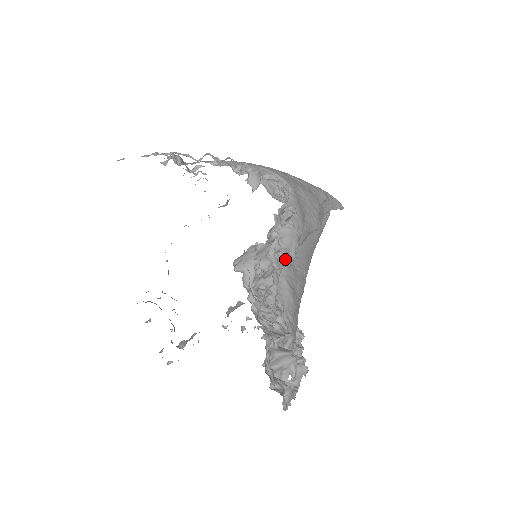
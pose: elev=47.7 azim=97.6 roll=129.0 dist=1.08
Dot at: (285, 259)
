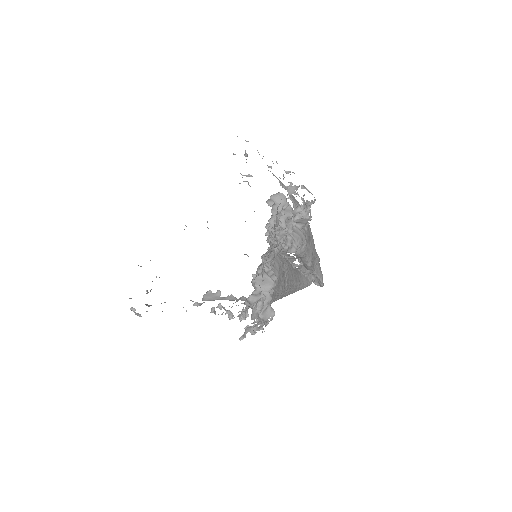
Dot at: (290, 244)
